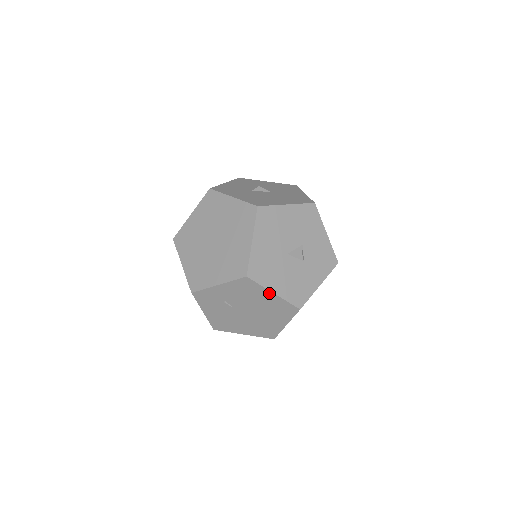
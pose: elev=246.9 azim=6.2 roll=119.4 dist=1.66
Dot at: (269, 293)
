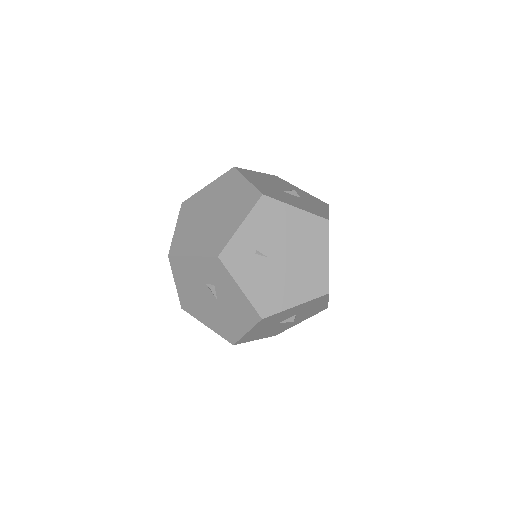
Dot at: (292, 210)
